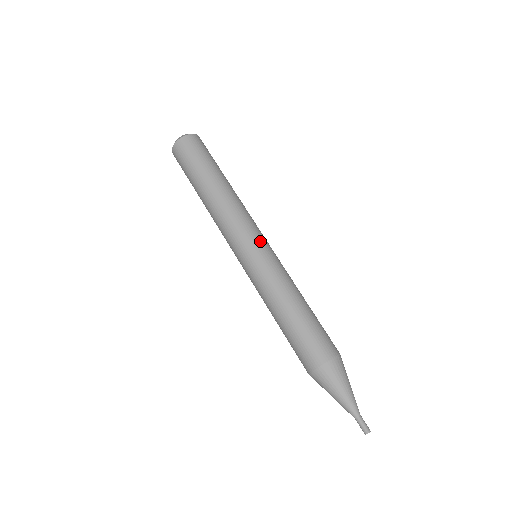
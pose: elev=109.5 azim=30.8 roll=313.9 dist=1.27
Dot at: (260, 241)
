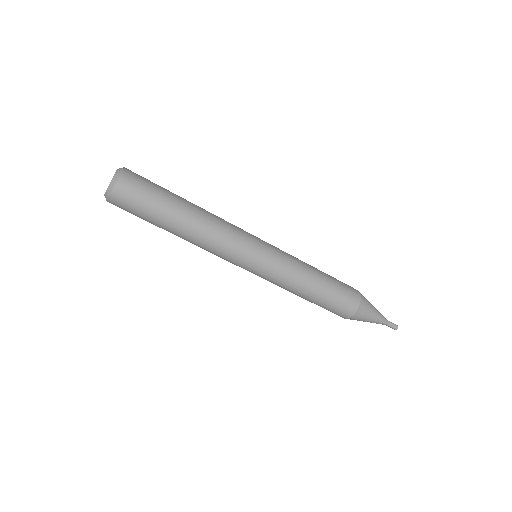
Dot at: (254, 258)
